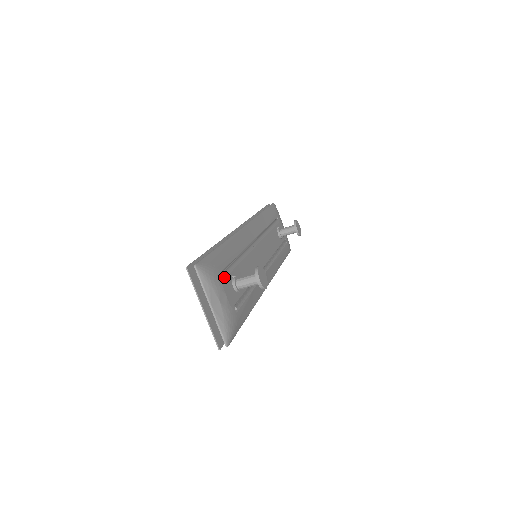
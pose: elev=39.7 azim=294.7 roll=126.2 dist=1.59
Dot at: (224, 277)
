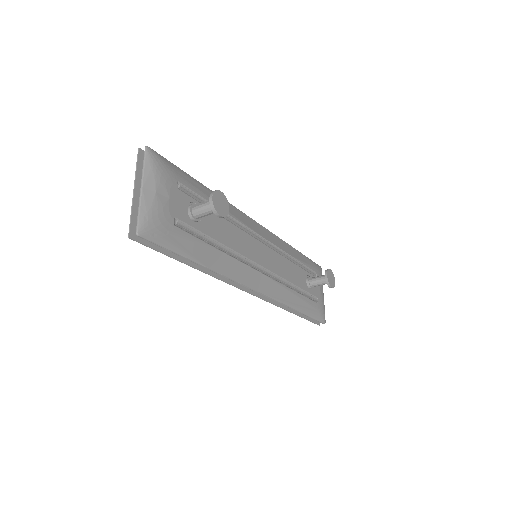
Dot at: (180, 189)
